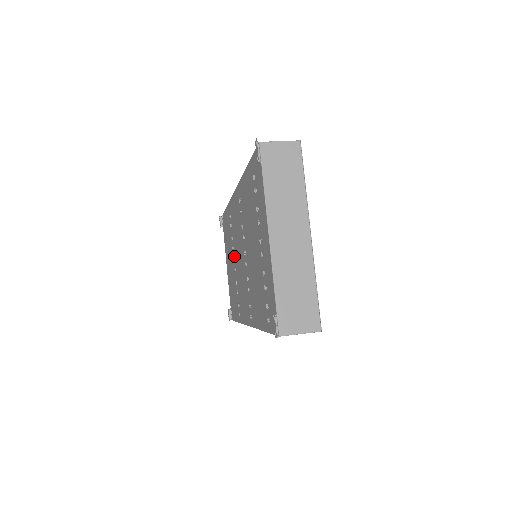
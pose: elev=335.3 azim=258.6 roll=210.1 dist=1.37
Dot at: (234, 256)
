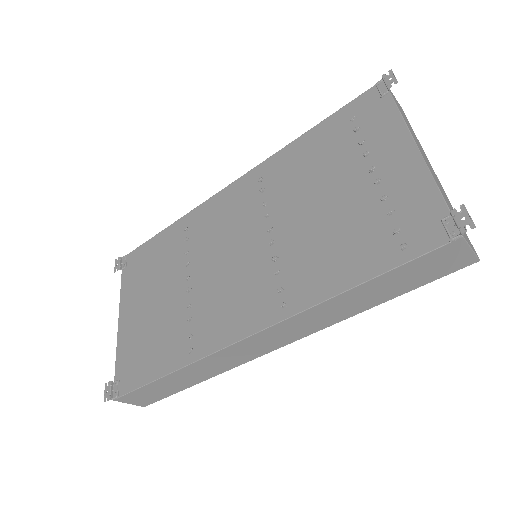
Dot at: (188, 273)
